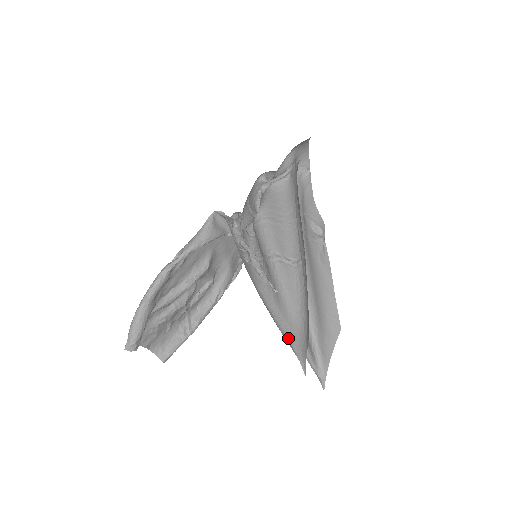
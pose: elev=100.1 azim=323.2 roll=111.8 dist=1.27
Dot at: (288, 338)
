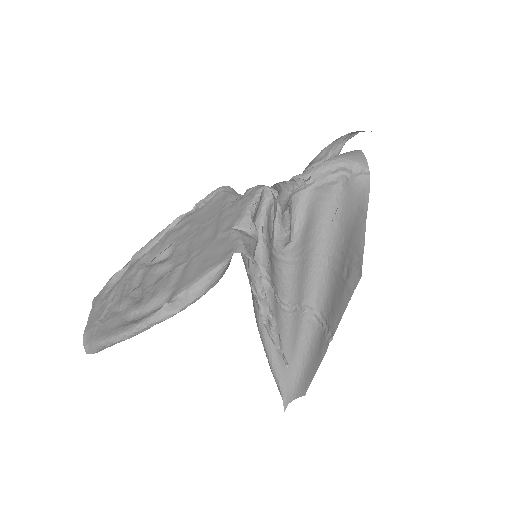
Dot at: (278, 380)
